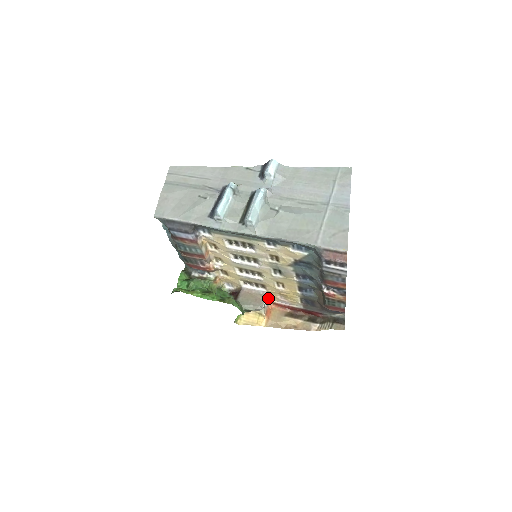
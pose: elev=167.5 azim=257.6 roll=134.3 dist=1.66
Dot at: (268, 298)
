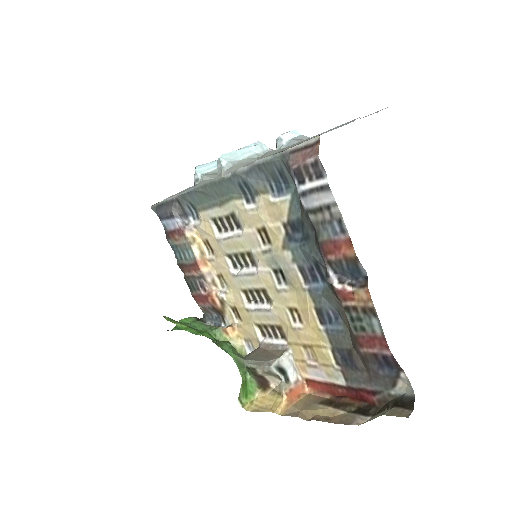
Dot at: (296, 367)
